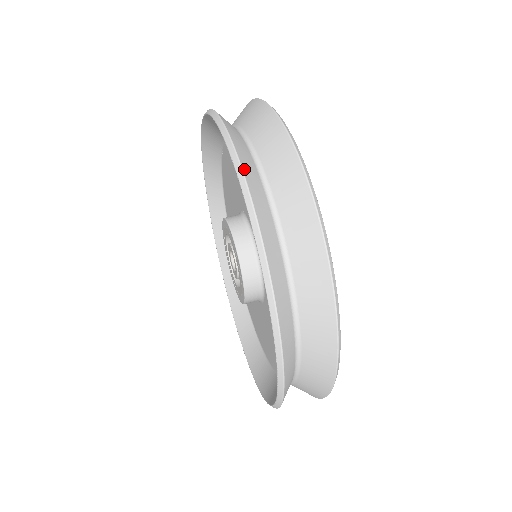
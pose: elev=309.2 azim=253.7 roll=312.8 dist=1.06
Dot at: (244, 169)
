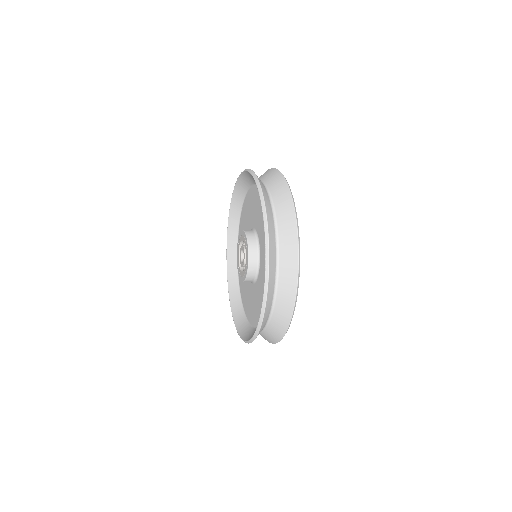
Dot at: occluded
